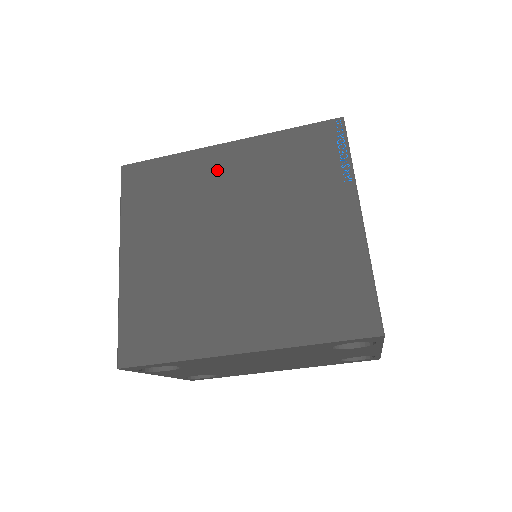
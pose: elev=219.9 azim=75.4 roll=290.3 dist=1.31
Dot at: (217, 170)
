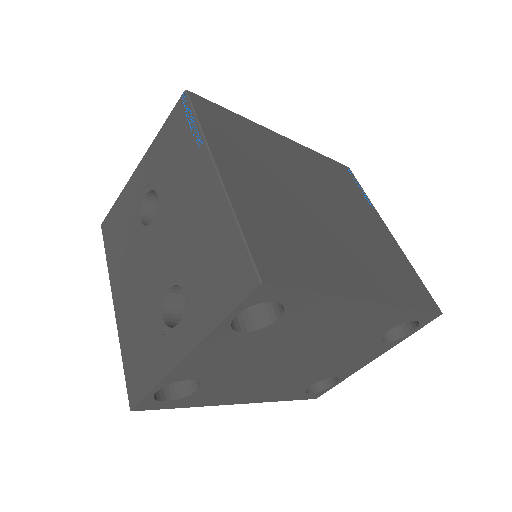
Dot at: (283, 149)
